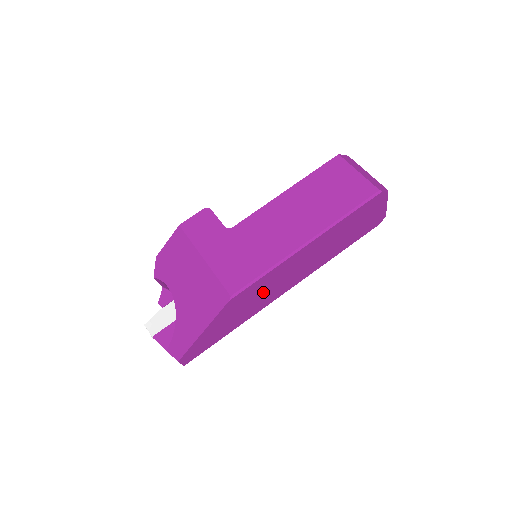
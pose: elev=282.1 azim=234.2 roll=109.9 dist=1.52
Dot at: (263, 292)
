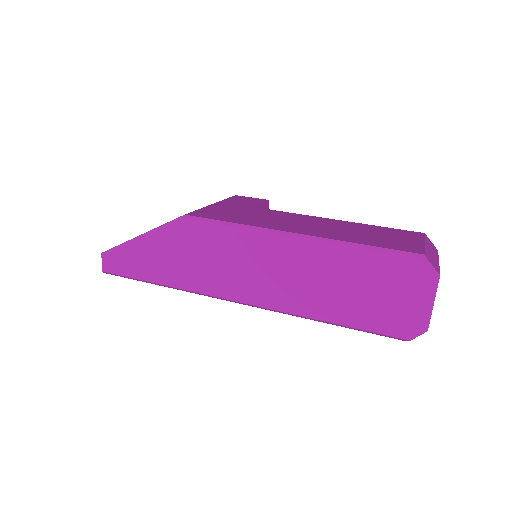
Dot at: (216, 259)
